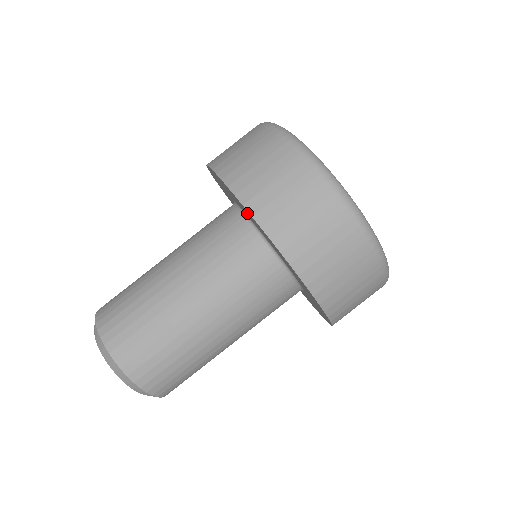
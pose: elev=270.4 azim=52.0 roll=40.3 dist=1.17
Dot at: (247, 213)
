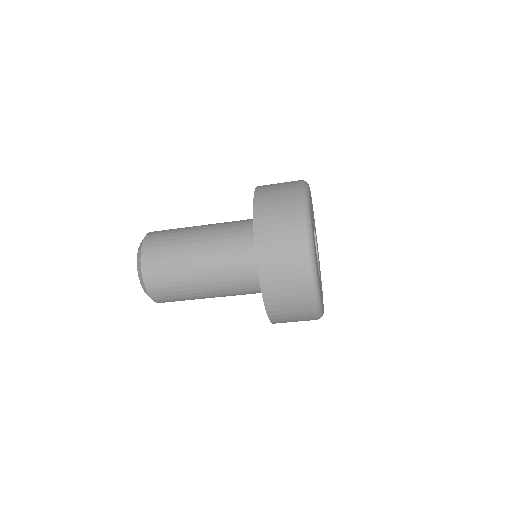
Dot at: occluded
